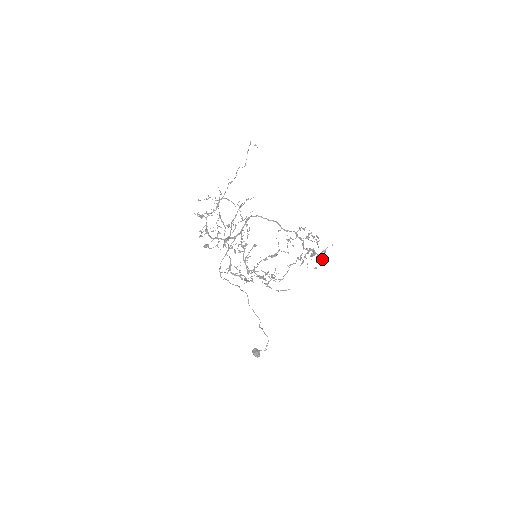
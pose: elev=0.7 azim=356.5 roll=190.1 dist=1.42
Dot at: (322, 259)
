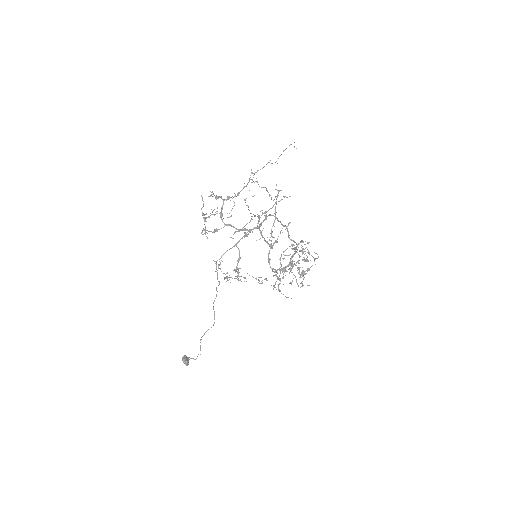
Dot at: occluded
